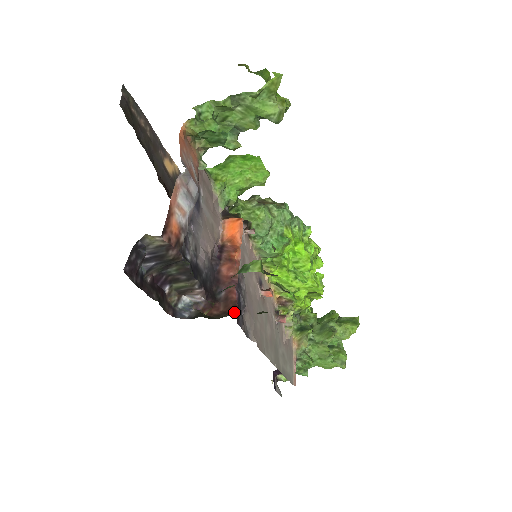
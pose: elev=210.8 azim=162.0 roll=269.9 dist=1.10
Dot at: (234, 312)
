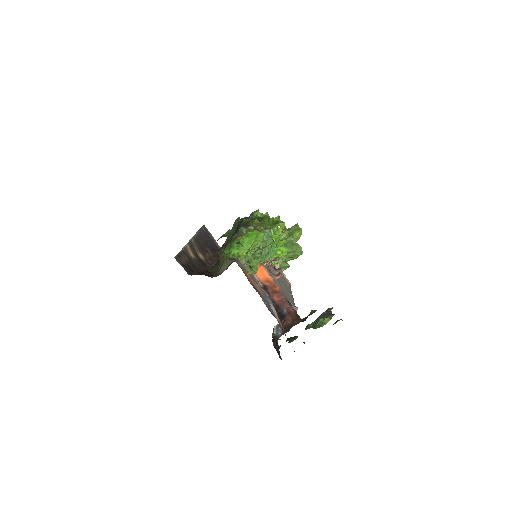
Dot at: (297, 317)
